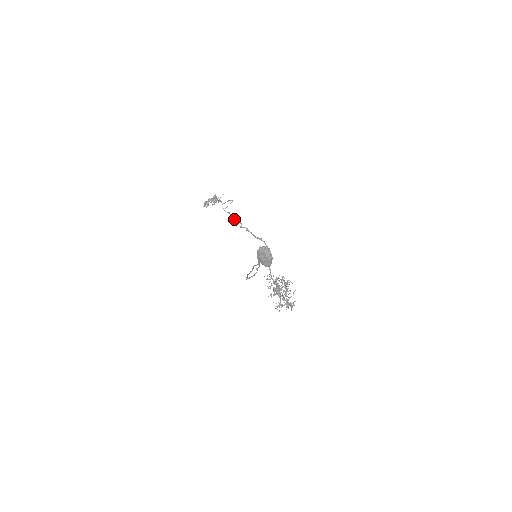
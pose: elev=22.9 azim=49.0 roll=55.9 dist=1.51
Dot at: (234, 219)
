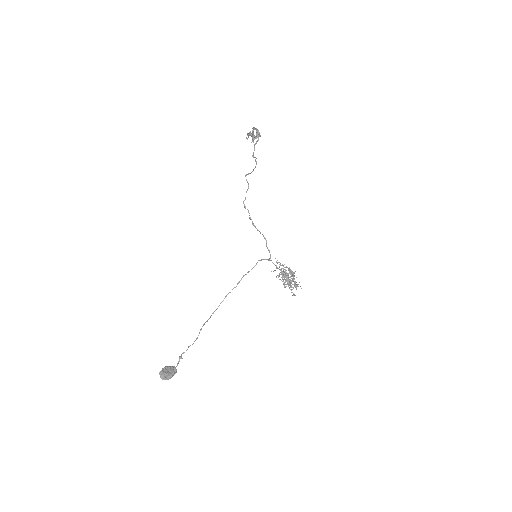
Dot at: (244, 206)
